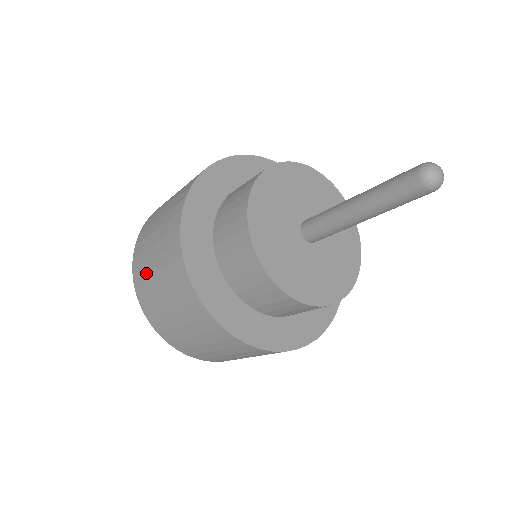
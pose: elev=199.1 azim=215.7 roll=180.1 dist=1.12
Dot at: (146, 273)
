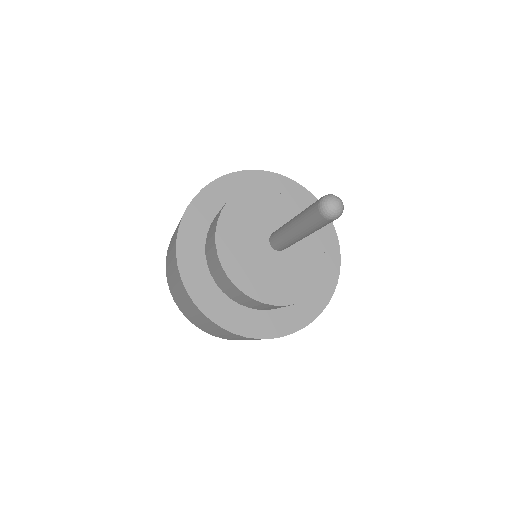
Dot at: (206, 329)
